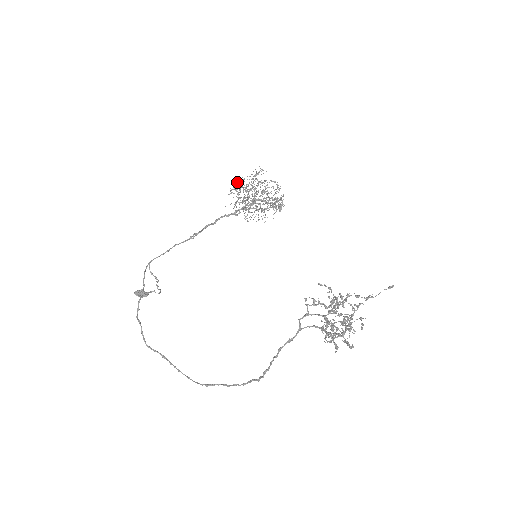
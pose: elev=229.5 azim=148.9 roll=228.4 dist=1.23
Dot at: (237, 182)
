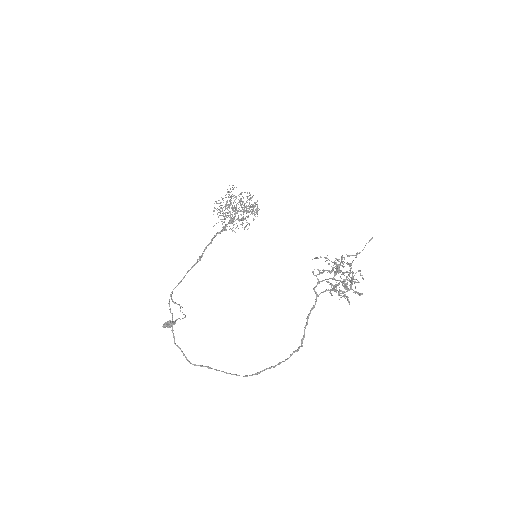
Dot at: (217, 203)
